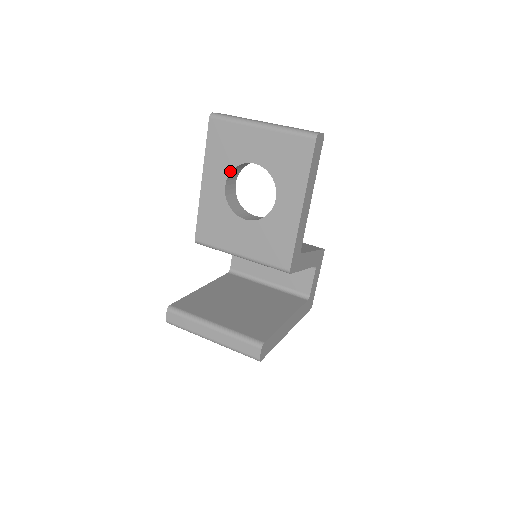
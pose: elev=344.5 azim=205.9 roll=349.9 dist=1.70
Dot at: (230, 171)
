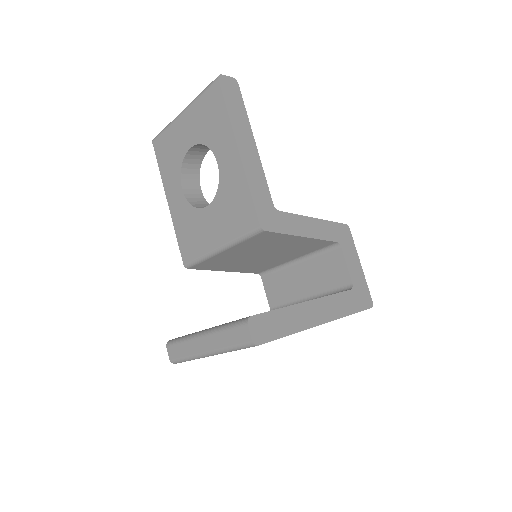
Dot at: (180, 172)
